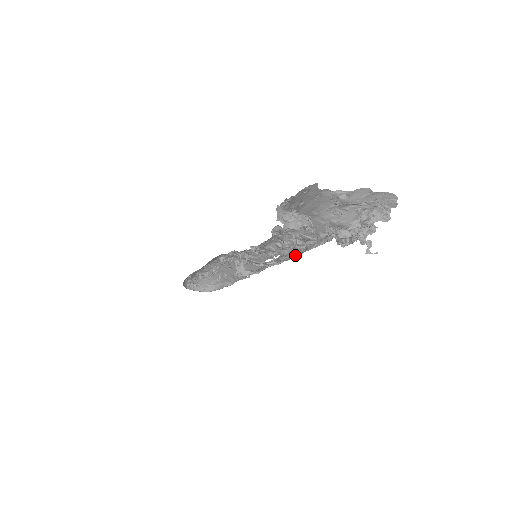
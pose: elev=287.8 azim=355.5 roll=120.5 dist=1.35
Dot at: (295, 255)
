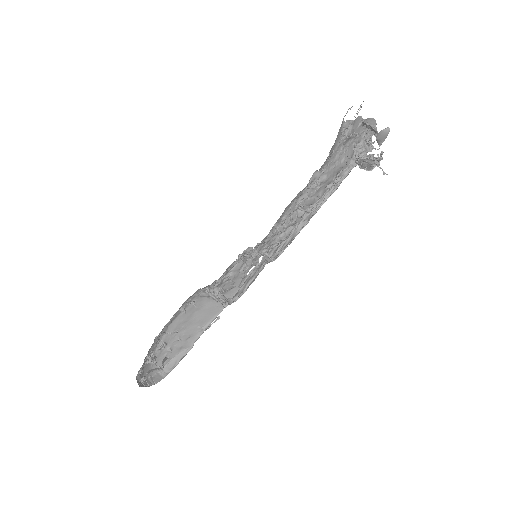
Dot at: (296, 233)
